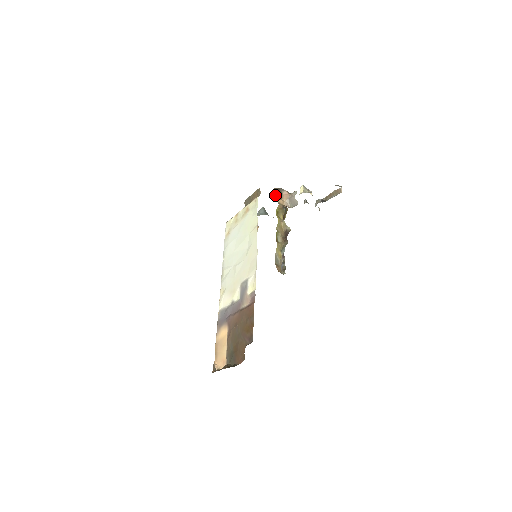
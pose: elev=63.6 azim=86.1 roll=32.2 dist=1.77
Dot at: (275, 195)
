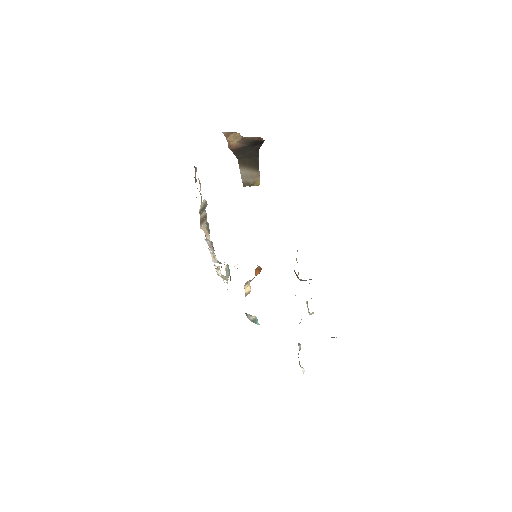
Dot at: occluded
